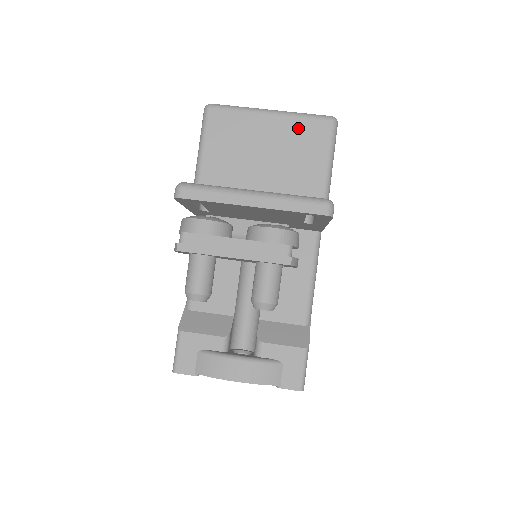
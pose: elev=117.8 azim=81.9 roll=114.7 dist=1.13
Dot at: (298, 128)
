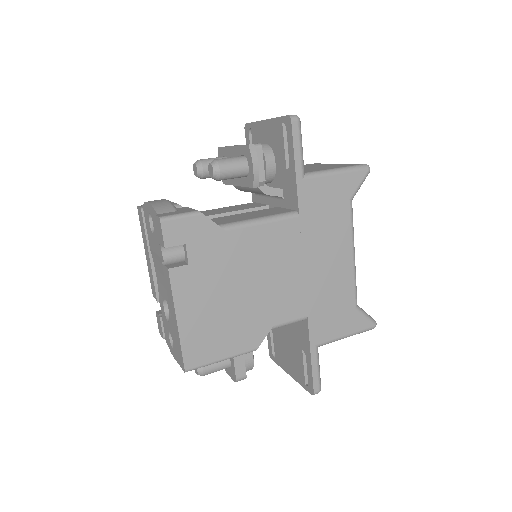
Dot at: occluded
